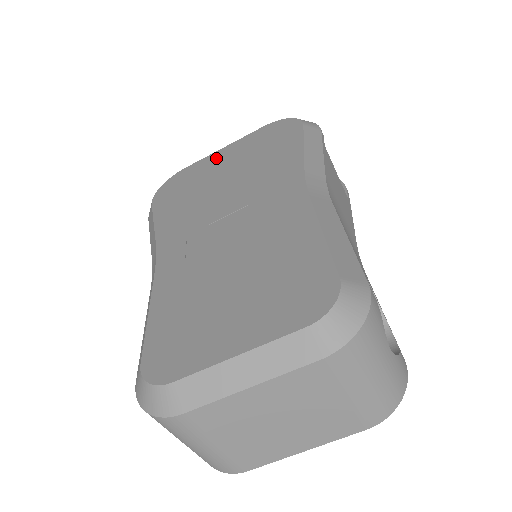
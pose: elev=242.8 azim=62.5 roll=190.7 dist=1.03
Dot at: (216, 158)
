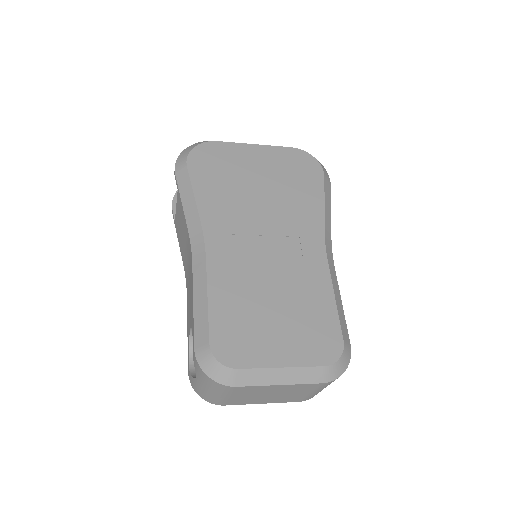
Dot at: (249, 154)
